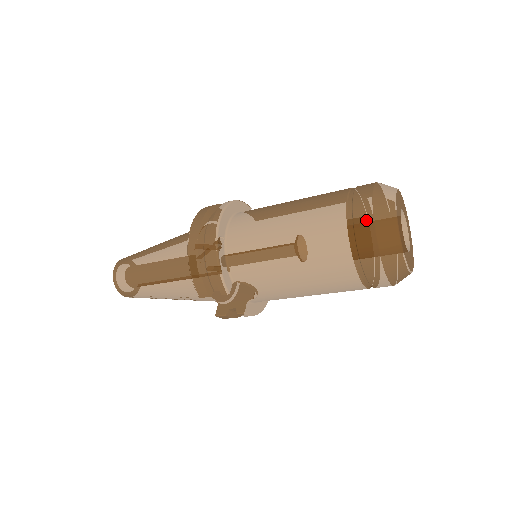
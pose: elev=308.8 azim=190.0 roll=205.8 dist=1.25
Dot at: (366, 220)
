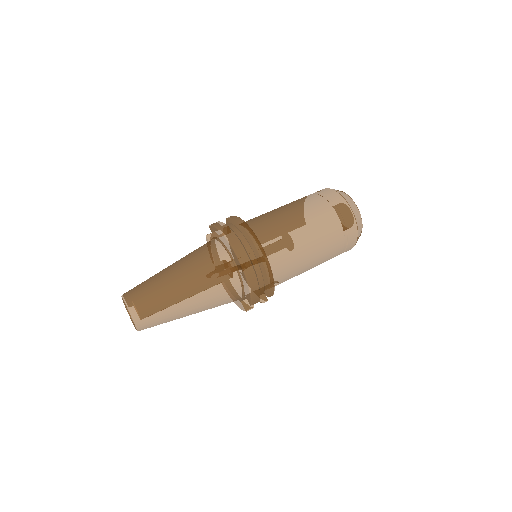
Dot at: (352, 222)
